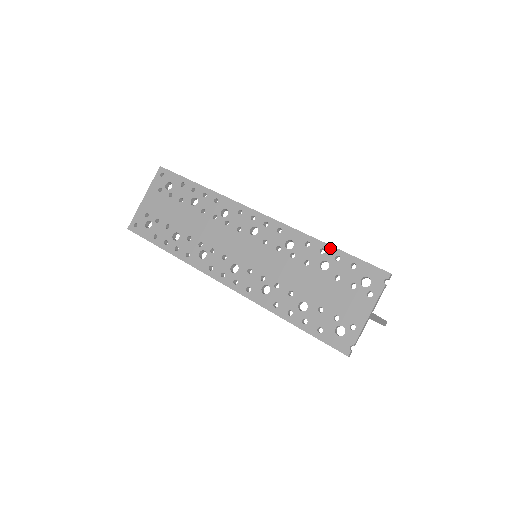
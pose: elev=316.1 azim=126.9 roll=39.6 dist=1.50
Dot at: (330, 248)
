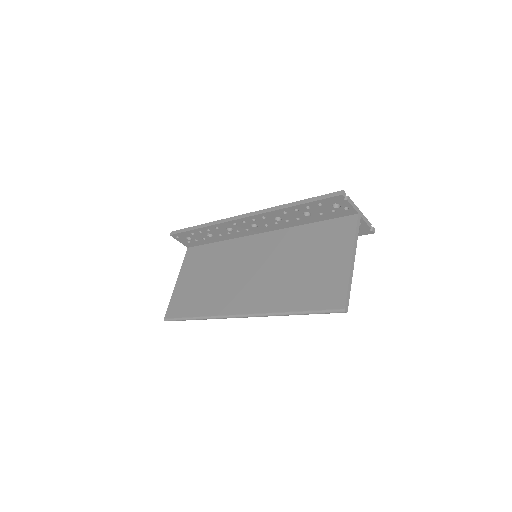
Dot at: occluded
